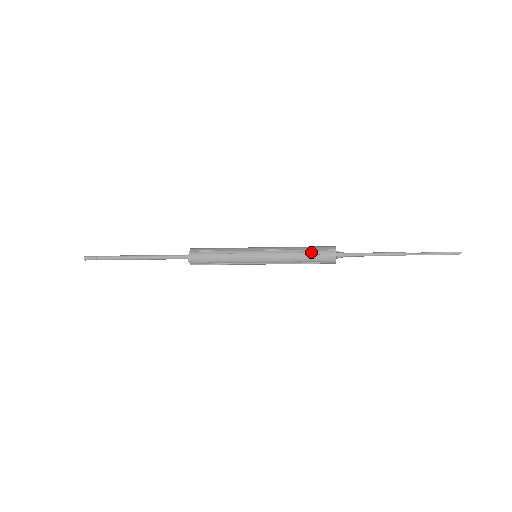
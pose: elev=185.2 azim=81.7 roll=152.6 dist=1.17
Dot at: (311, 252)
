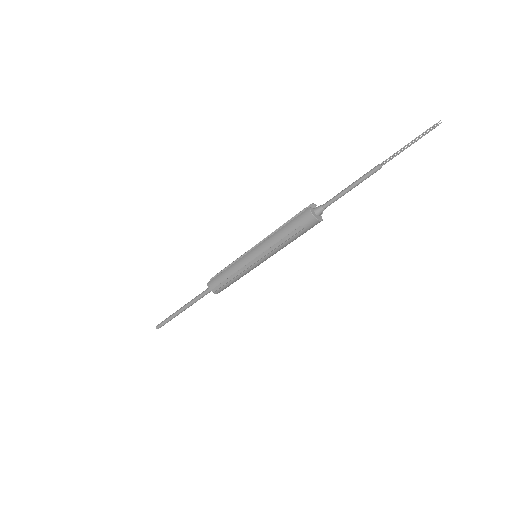
Dot at: (289, 221)
